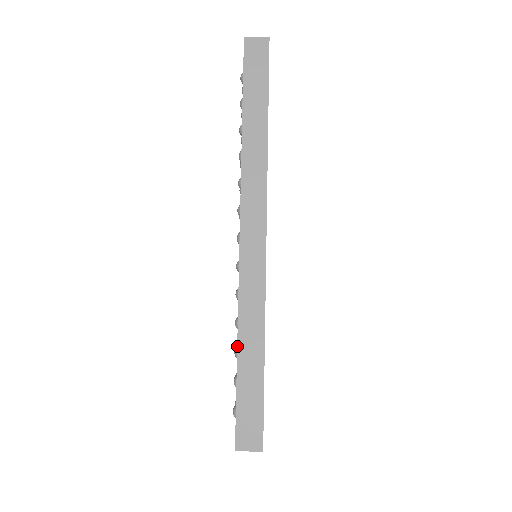
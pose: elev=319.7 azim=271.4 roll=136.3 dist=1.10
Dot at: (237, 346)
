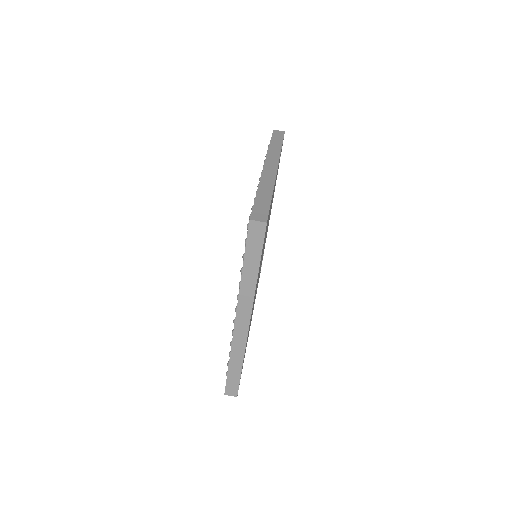
Dot at: (229, 362)
